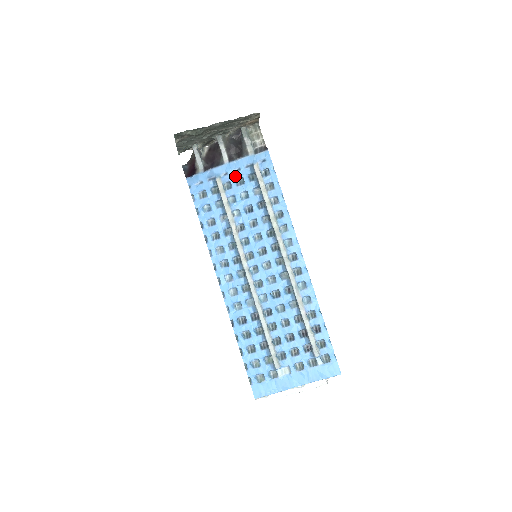
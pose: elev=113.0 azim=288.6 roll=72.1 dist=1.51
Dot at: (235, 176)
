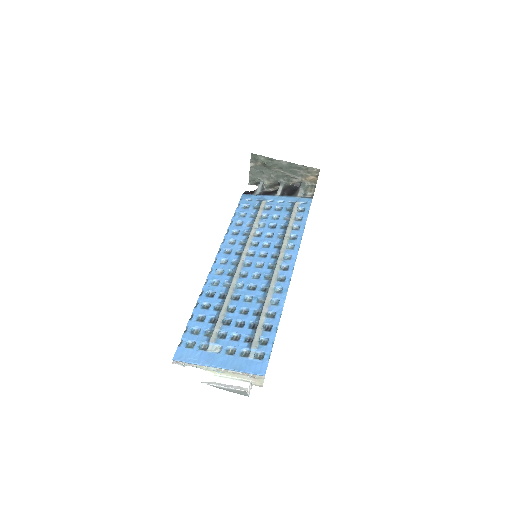
Dot at: (277, 204)
